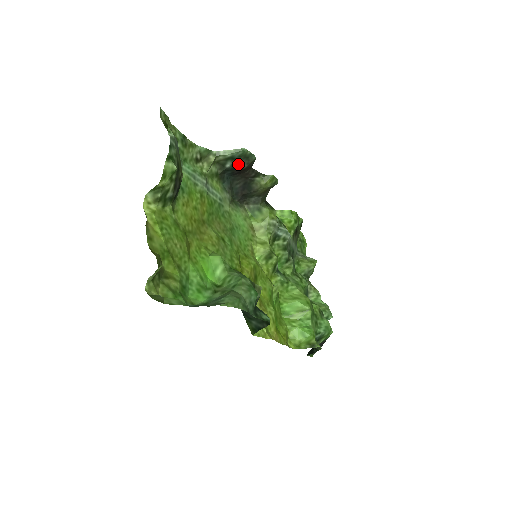
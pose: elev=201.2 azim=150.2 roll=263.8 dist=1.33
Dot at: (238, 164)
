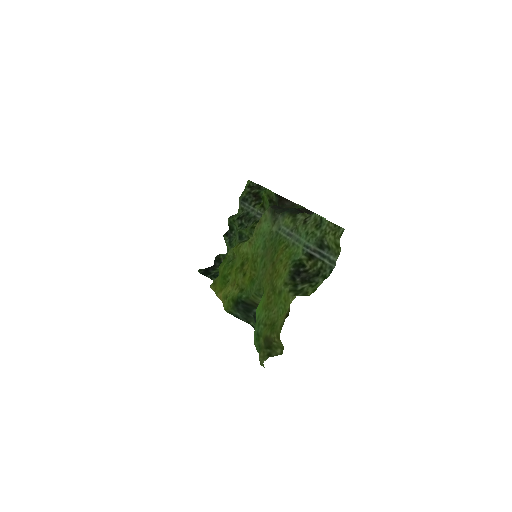
Dot at: occluded
